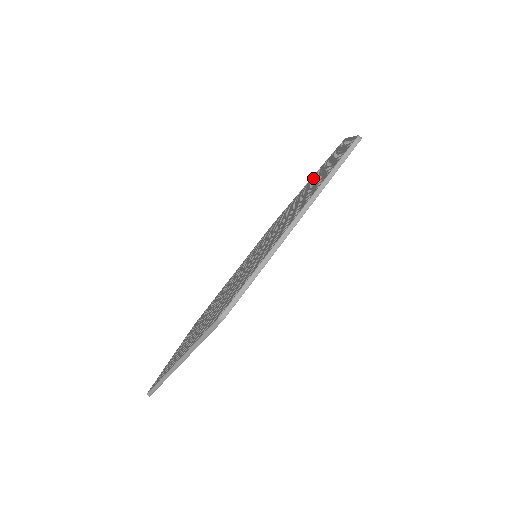
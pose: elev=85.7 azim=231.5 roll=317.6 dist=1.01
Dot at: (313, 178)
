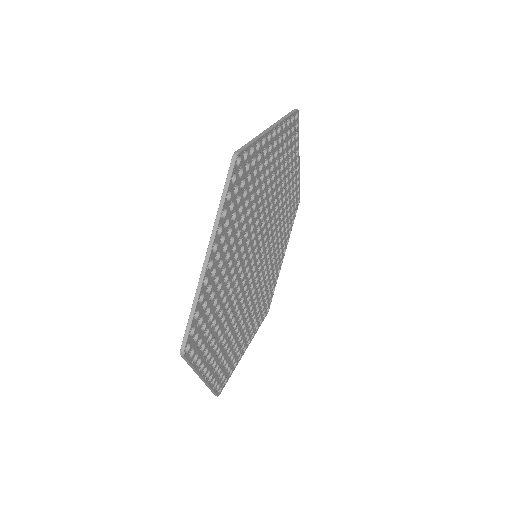
Dot at: occluded
